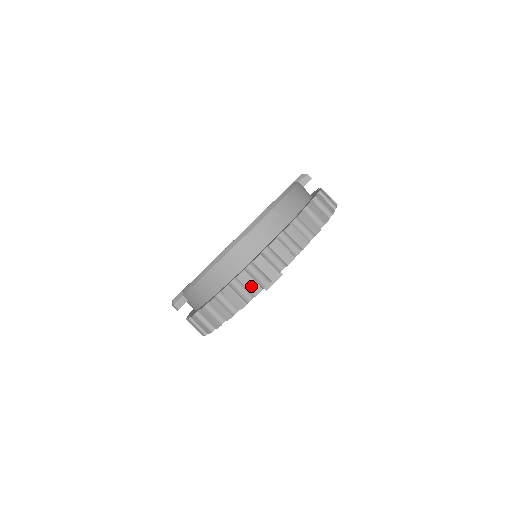
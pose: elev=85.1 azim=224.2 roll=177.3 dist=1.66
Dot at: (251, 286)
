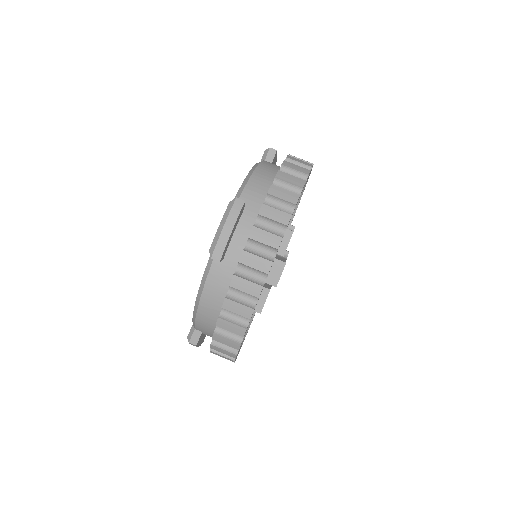
Dot at: (249, 289)
